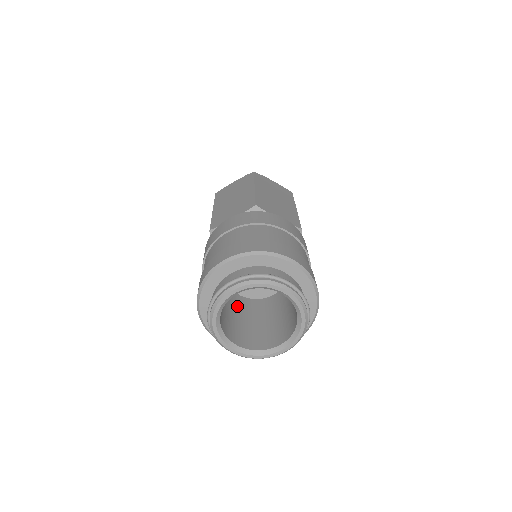
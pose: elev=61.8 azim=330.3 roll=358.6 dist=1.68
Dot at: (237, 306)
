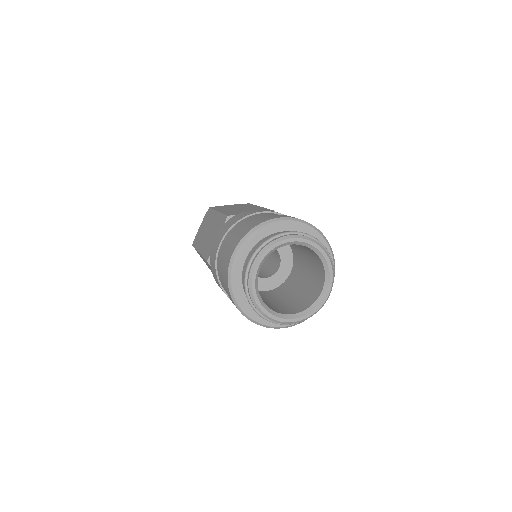
Dot at: occluded
